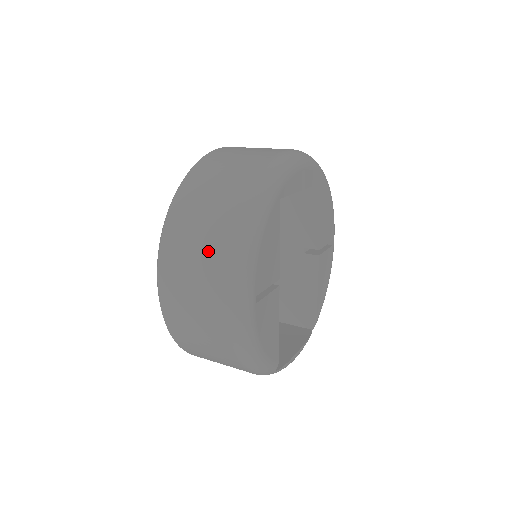
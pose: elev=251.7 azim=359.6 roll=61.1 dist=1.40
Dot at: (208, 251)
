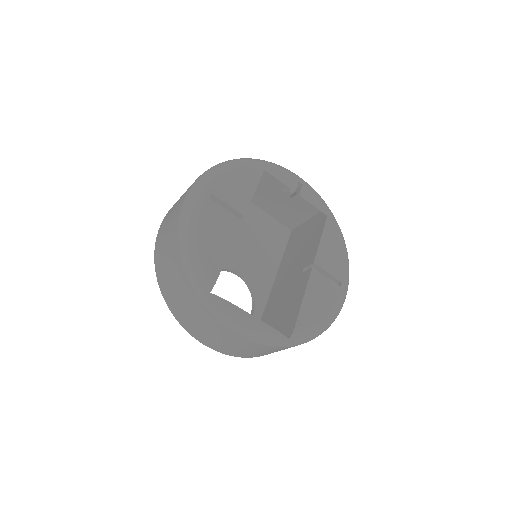
Dot at: occluded
